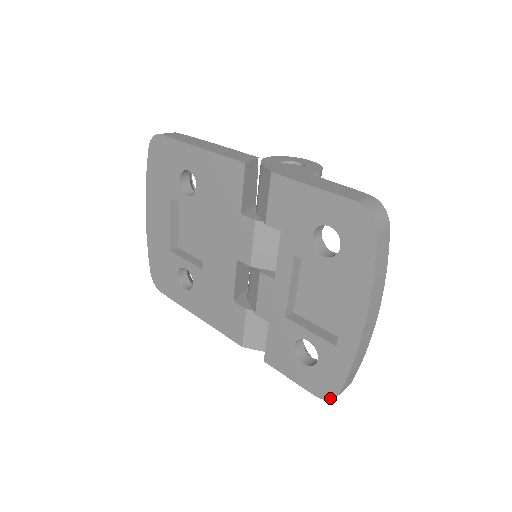
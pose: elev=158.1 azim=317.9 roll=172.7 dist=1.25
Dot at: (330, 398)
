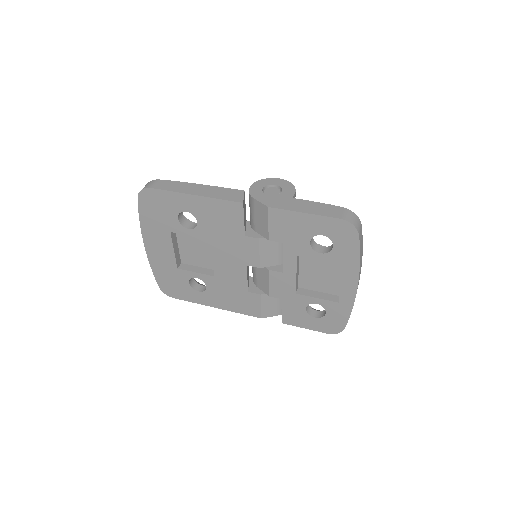
Dot at: (338, 332)
